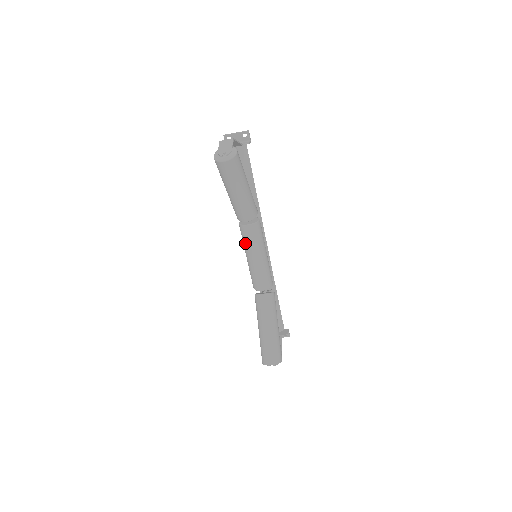
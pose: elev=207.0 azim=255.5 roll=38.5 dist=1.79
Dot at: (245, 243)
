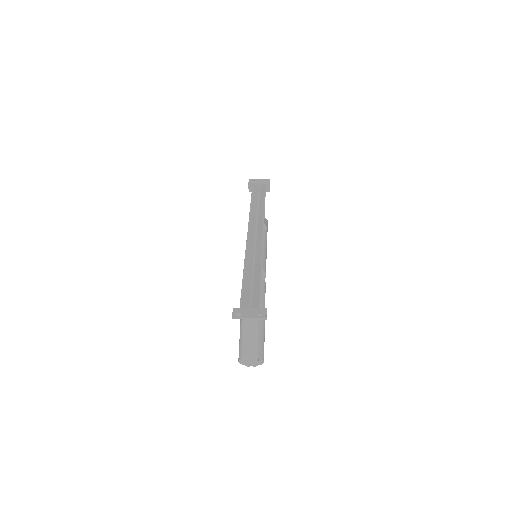
Dot at: occluded
